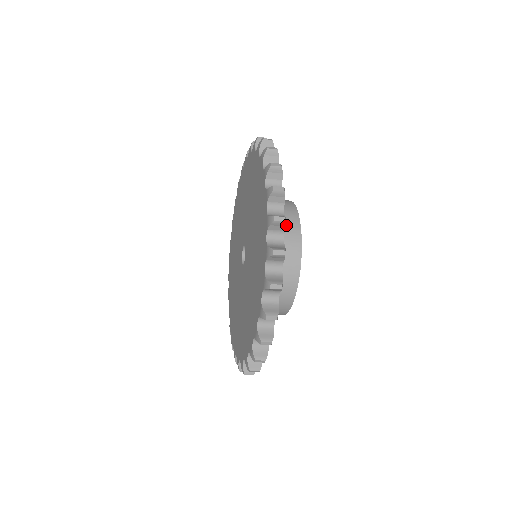
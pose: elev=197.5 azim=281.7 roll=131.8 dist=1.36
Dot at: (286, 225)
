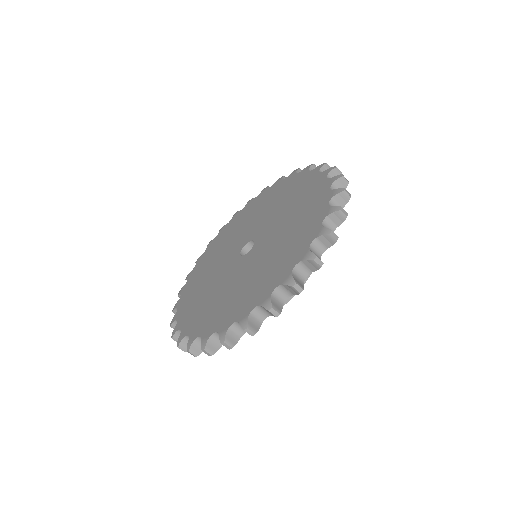
Dot at: occluded
